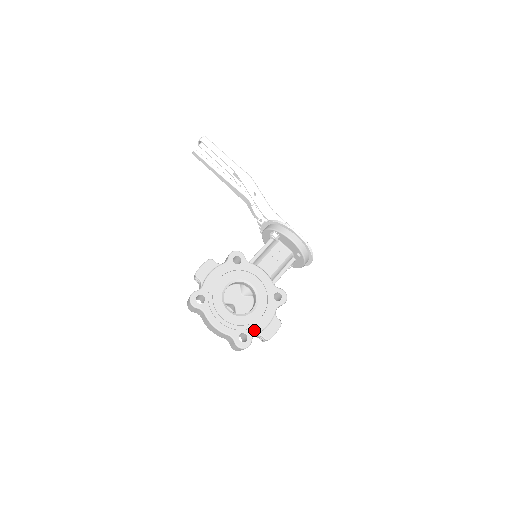
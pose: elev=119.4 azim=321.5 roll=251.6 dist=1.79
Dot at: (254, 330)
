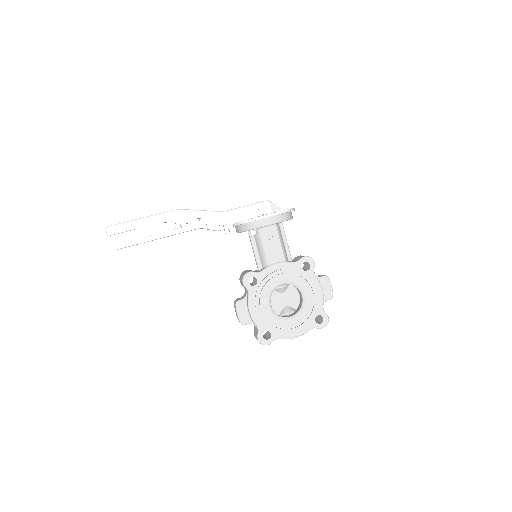
Dot at: (319, 306)
